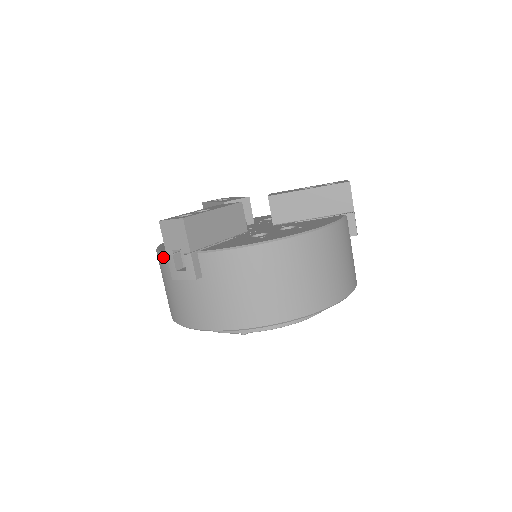
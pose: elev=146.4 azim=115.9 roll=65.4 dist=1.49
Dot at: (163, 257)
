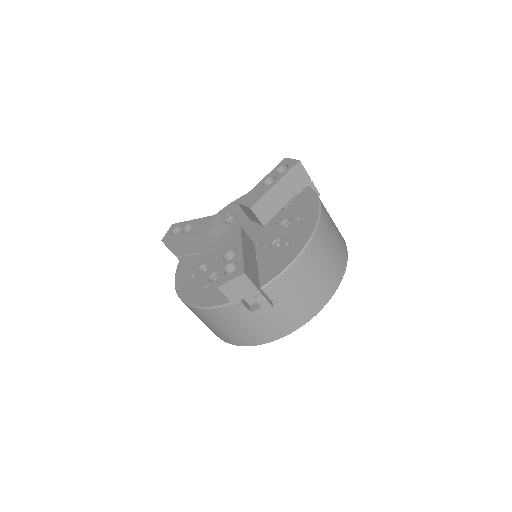
Dot at: (220, 310)
